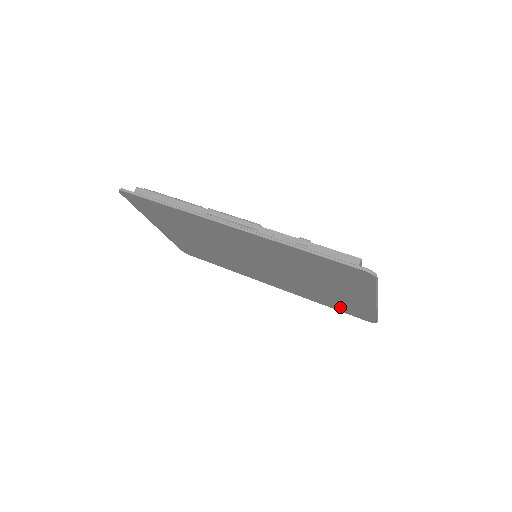
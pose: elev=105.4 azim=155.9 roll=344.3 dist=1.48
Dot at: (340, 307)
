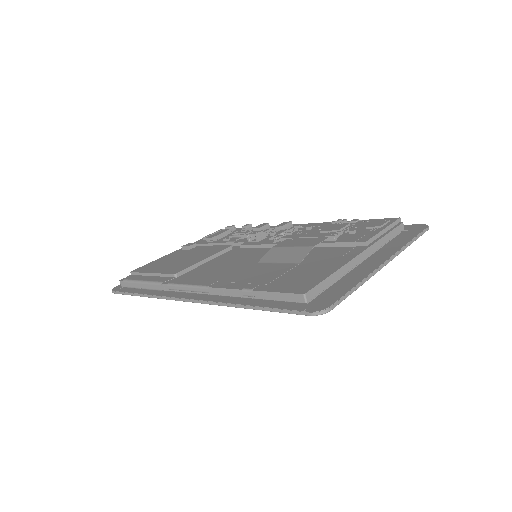
Dot at: occluded
